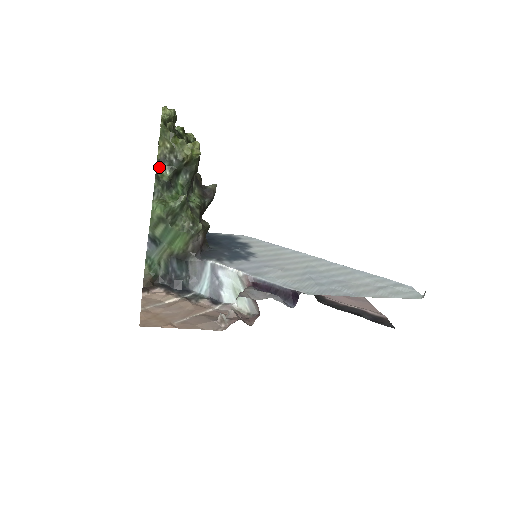
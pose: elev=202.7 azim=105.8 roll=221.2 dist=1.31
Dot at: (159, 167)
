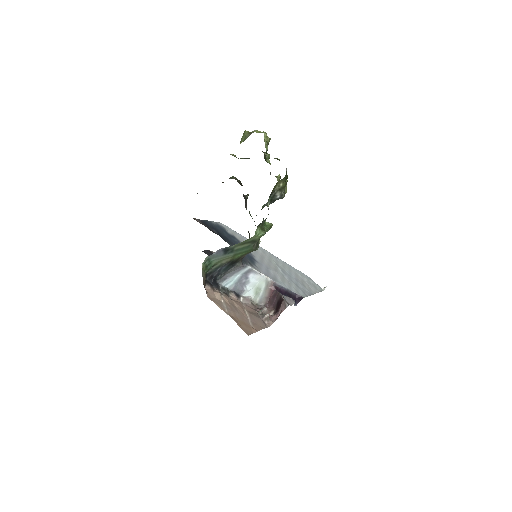
Dot at: occluded
